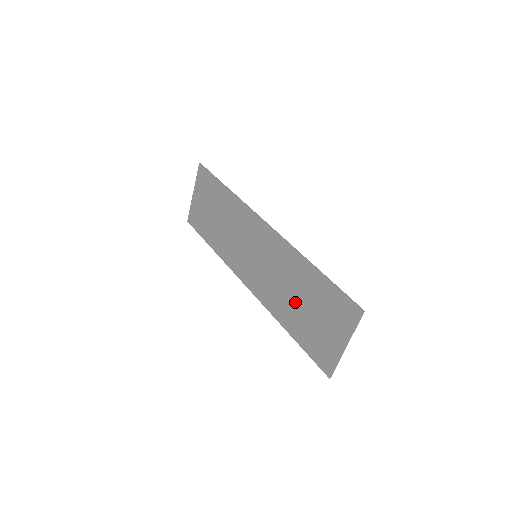
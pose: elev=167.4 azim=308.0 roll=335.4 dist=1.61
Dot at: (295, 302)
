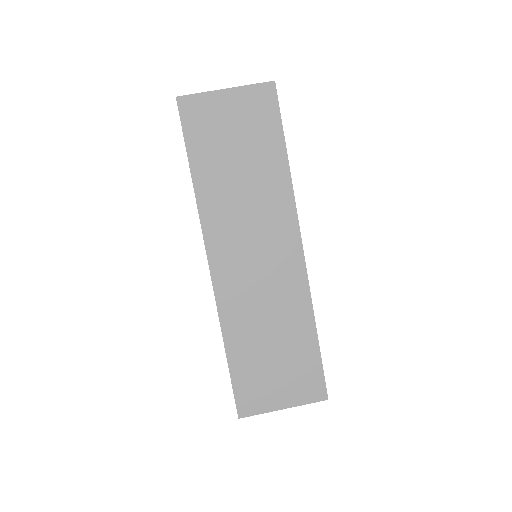
Dot at: (264, 337)
